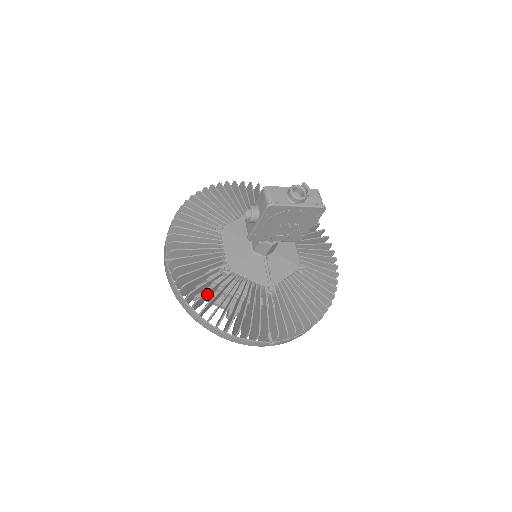
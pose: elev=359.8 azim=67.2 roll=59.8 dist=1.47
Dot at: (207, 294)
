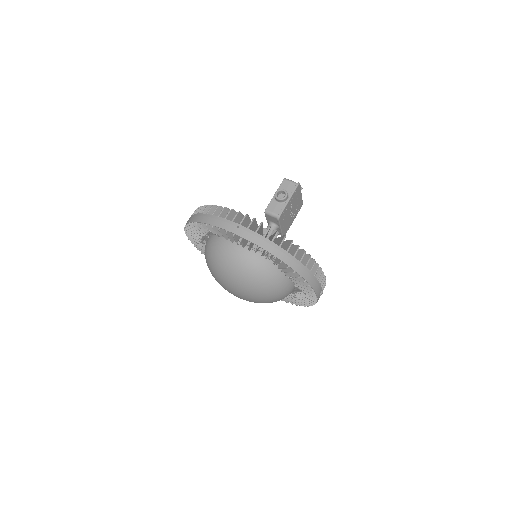
Dot at: occluded
